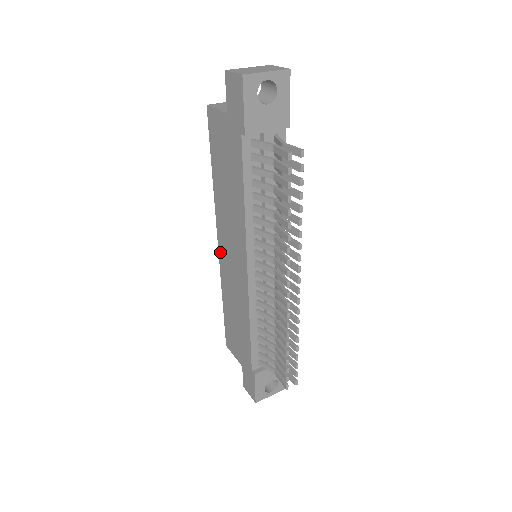
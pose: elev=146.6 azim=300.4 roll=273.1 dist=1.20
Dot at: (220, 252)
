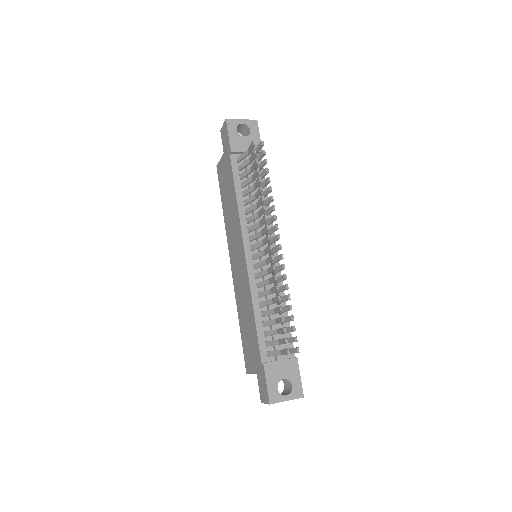
Dot at: (232, 270)
